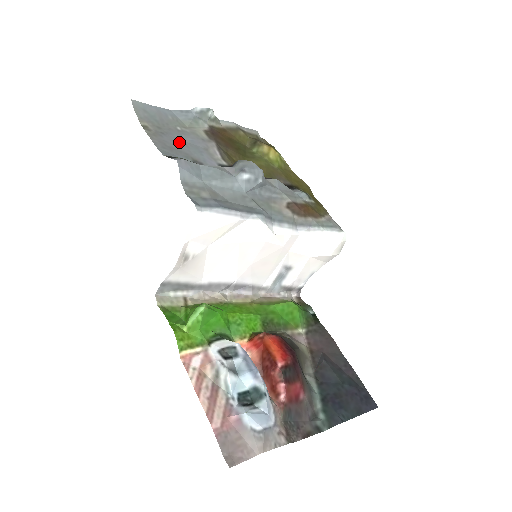
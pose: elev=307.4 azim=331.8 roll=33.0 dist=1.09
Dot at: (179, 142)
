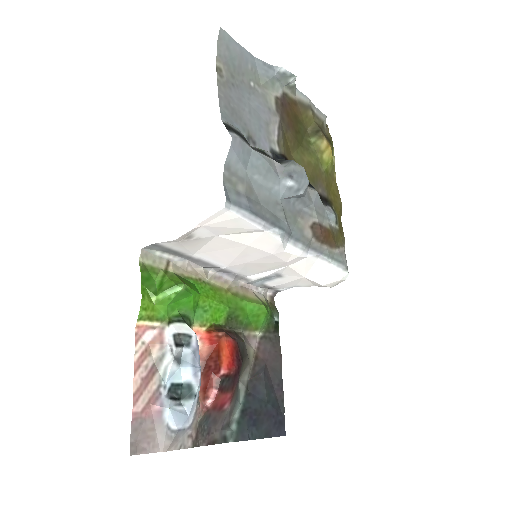
Dot at: (245, 104)
